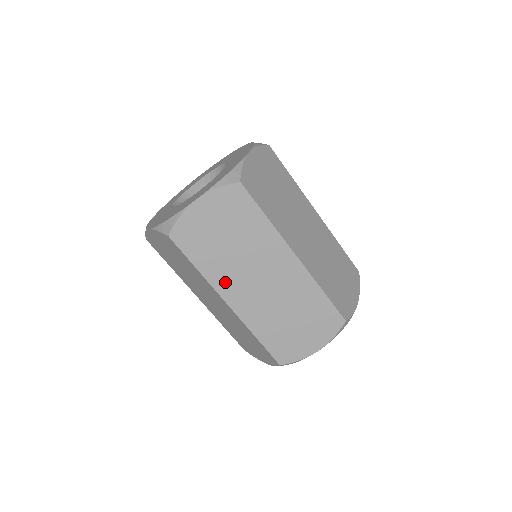
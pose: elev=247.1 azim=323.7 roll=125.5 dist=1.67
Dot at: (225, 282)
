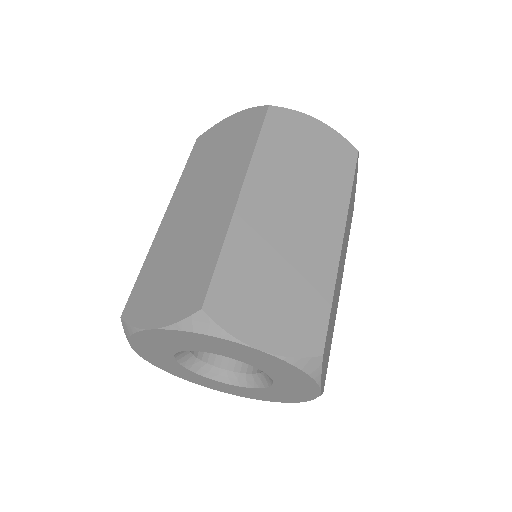
Dot at: (182, 193)
